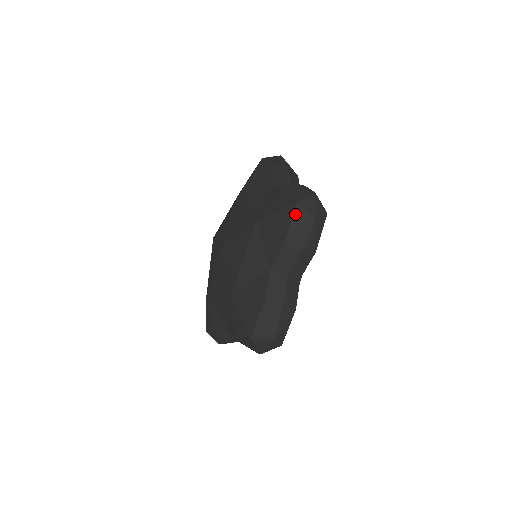
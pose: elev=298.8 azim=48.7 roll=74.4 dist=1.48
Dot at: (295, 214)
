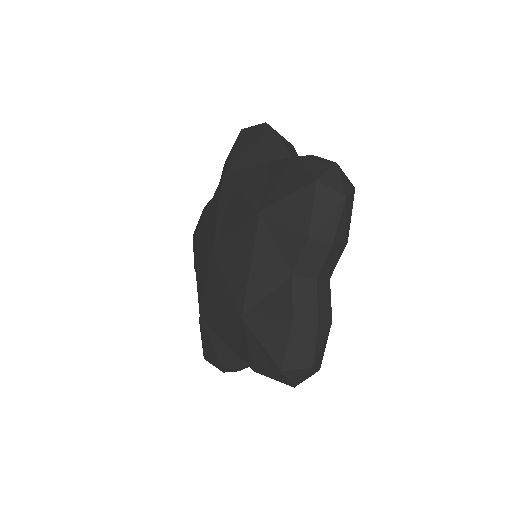
Dot at: (248, 130)
